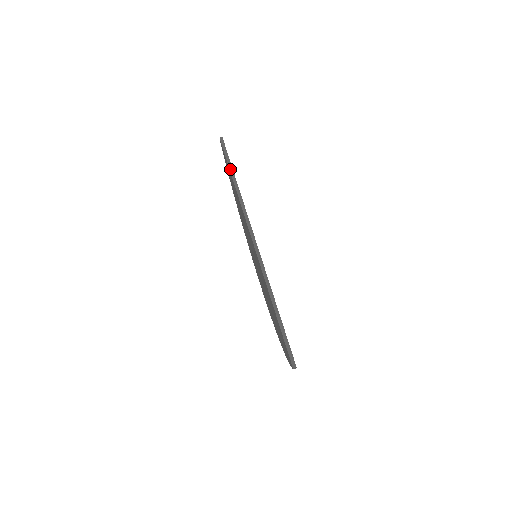
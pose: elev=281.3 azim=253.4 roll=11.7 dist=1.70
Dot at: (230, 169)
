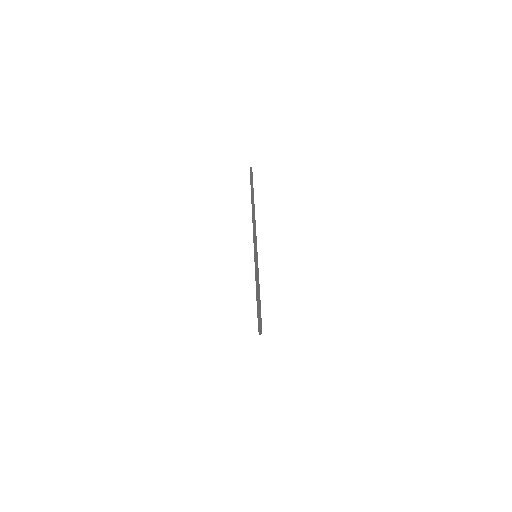
Dot at: (251, 183)
